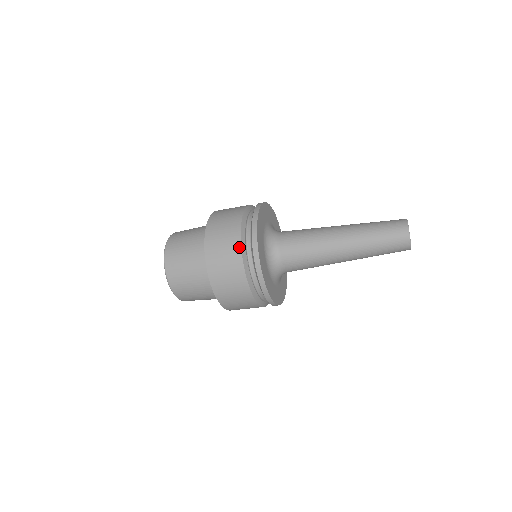
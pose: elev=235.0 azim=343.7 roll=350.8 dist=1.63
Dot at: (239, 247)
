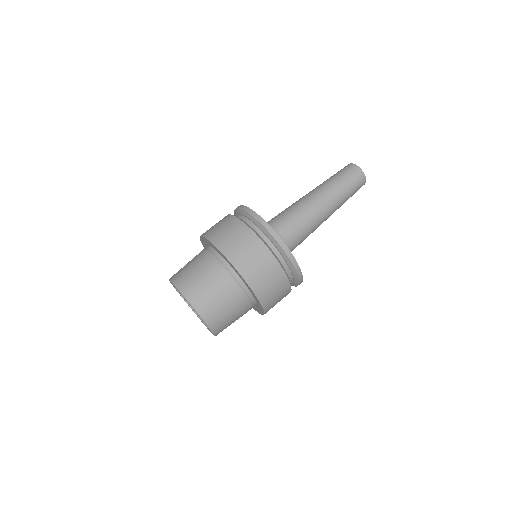
Dot at: (285, 276)
